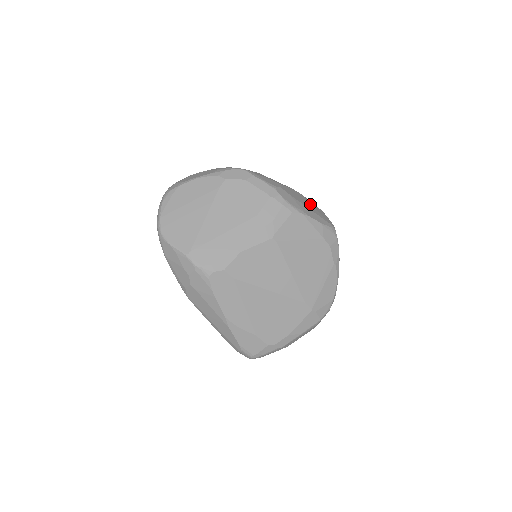
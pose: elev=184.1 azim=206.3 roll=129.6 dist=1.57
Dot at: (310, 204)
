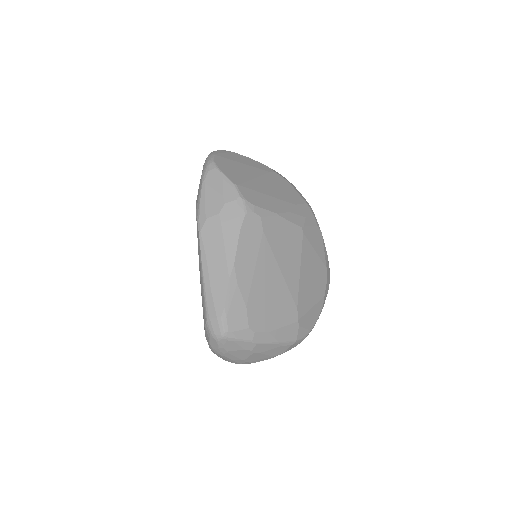
Dot at: occluded
